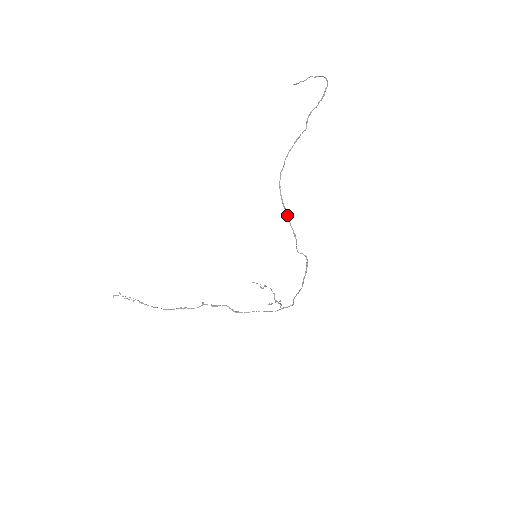
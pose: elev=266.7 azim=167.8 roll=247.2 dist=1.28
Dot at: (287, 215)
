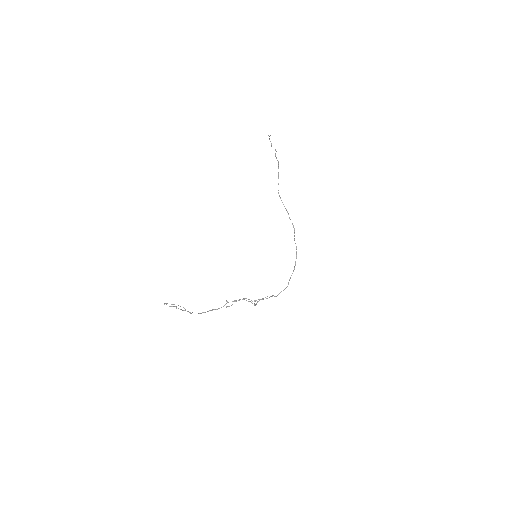
Dot at: (287, 212)
